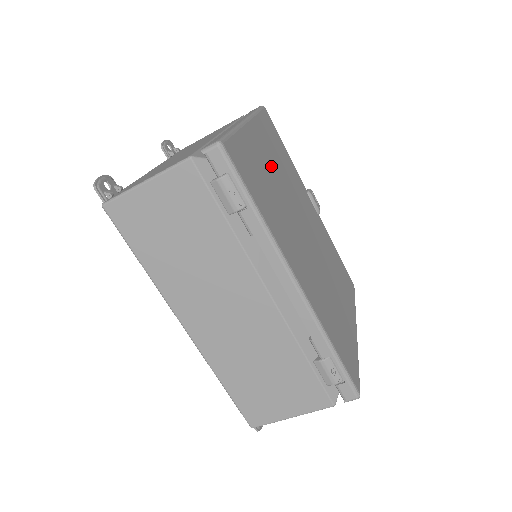
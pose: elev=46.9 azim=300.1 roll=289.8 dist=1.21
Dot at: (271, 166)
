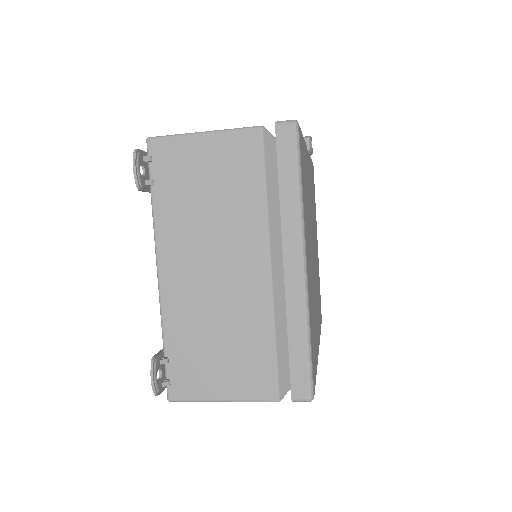
Dot at: (310, 260)
